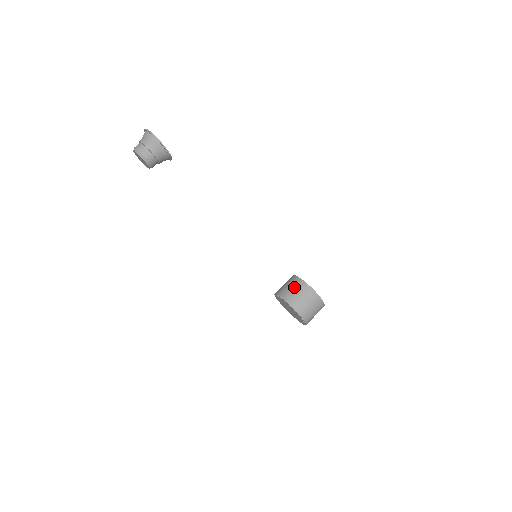
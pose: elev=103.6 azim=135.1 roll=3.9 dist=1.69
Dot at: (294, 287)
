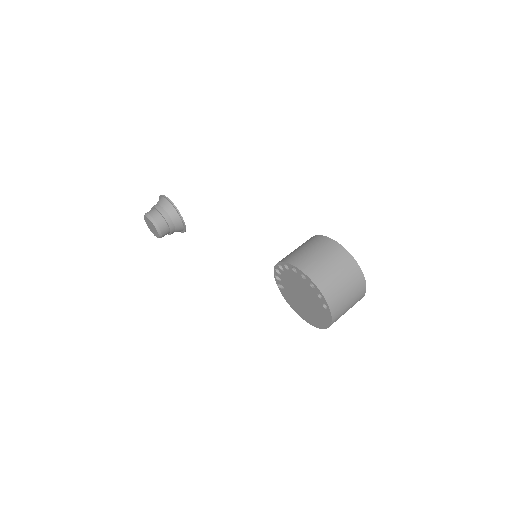
Dot at: occluded
